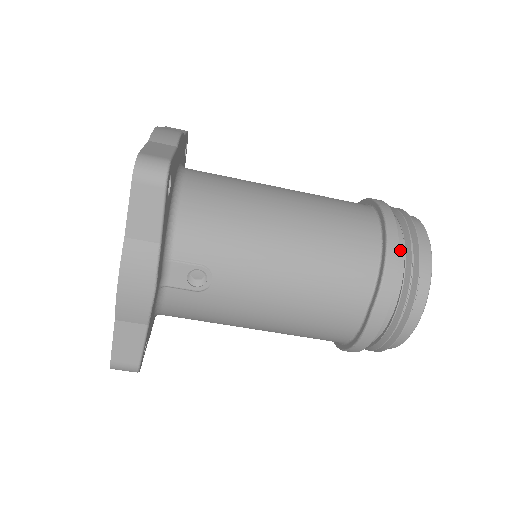
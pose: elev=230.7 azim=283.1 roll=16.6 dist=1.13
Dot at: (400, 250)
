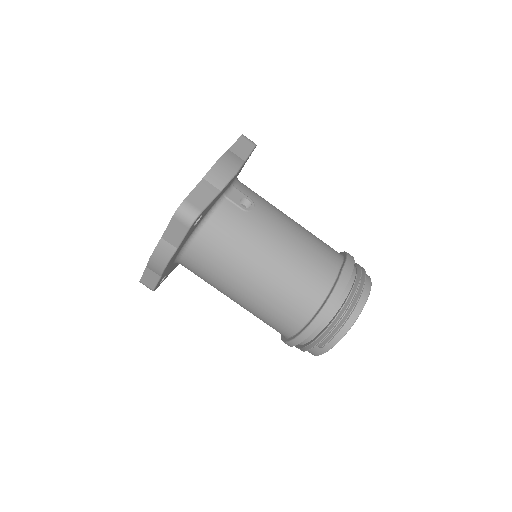
Dot at: occluded
